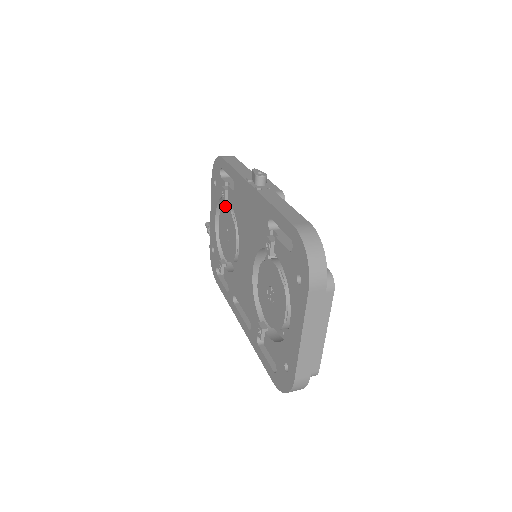
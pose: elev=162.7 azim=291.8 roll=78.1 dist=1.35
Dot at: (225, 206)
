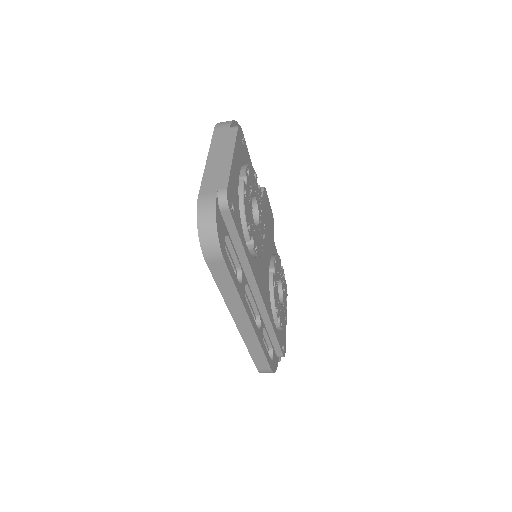
Dot at: occluded
